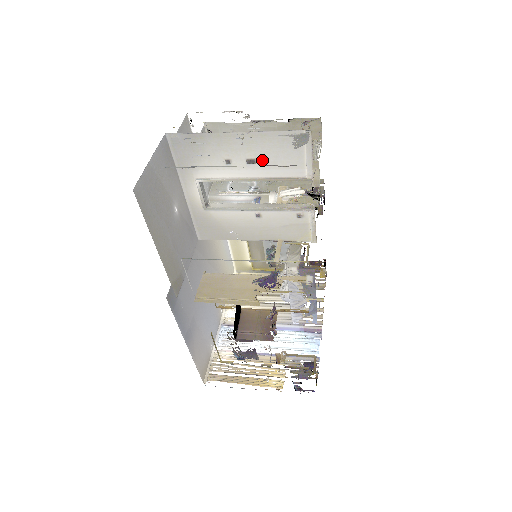
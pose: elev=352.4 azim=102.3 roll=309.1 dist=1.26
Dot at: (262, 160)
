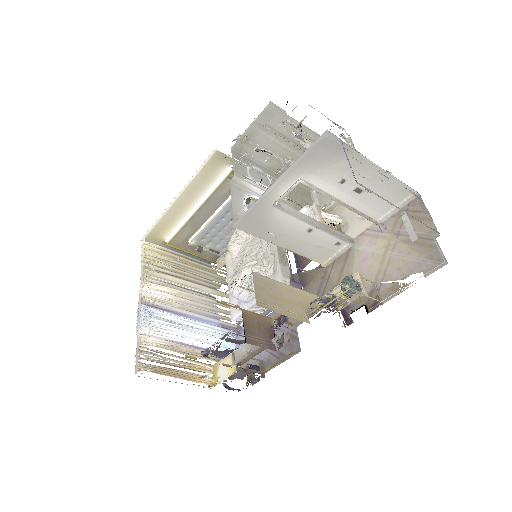
Dot at: (366, 194)
